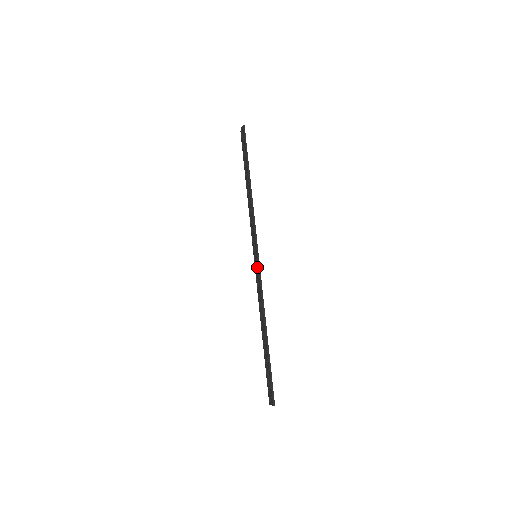
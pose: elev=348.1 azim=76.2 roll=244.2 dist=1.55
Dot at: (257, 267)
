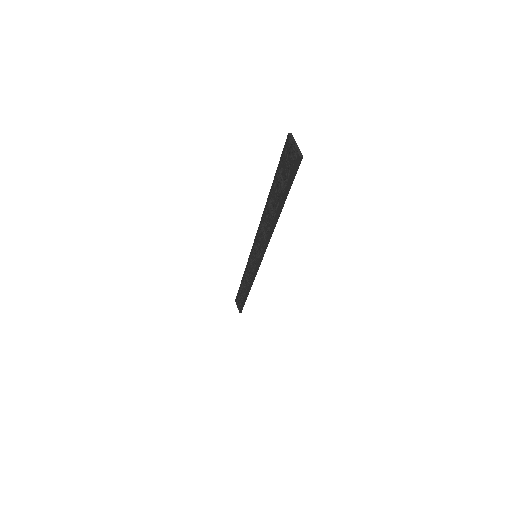
Dot at: (254, 264)
